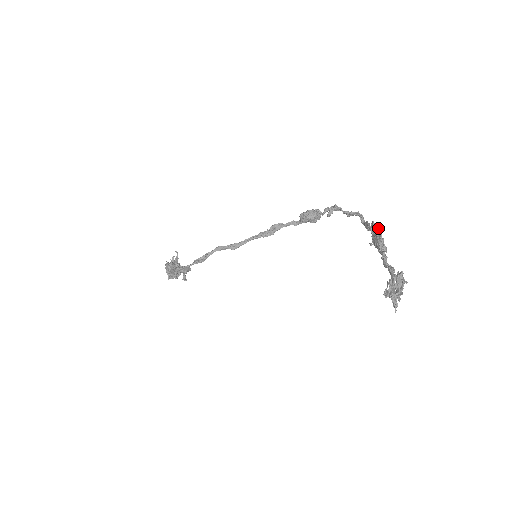
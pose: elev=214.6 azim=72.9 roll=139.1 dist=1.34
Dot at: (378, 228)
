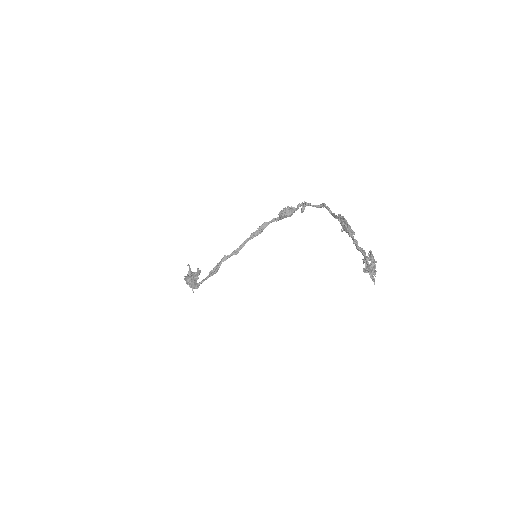
Dot at: (345, 221)
